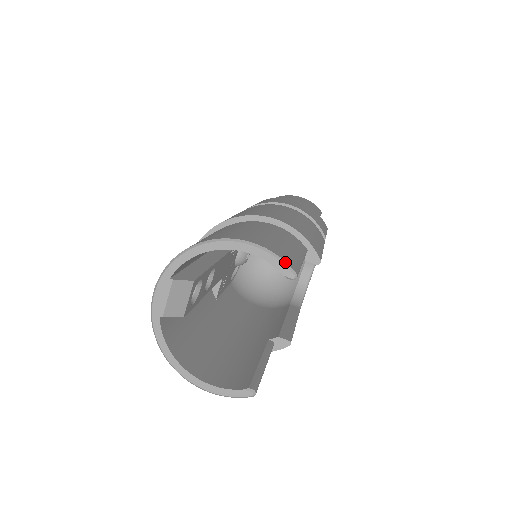
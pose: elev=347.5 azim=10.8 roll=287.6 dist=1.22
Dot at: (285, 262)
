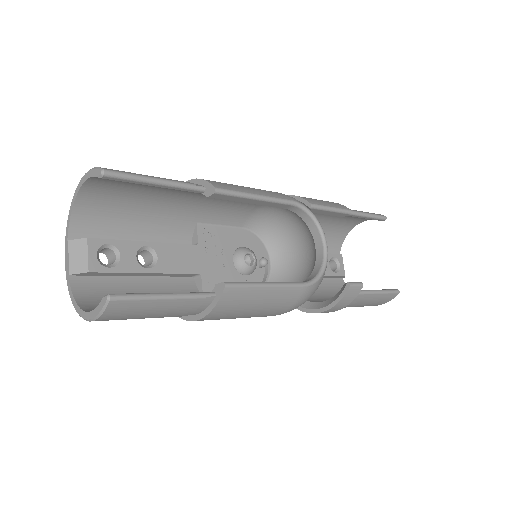
Dot at: (97, 167)
